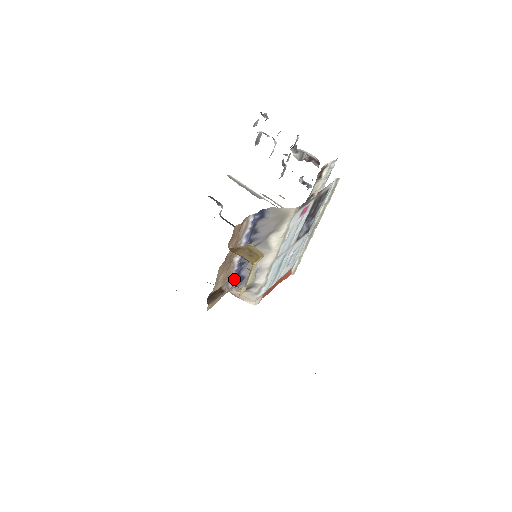
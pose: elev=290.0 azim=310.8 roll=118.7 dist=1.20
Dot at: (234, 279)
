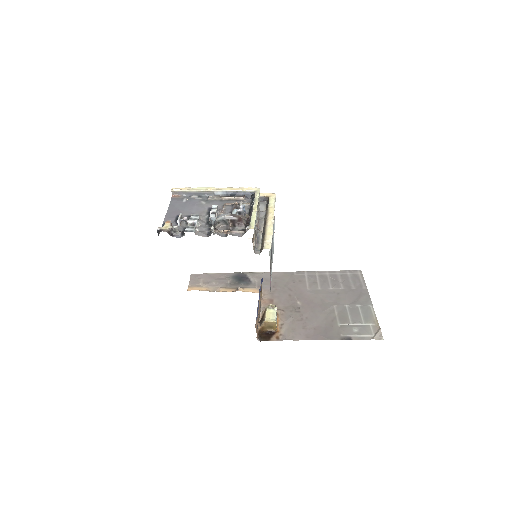
Dot at: occluded
